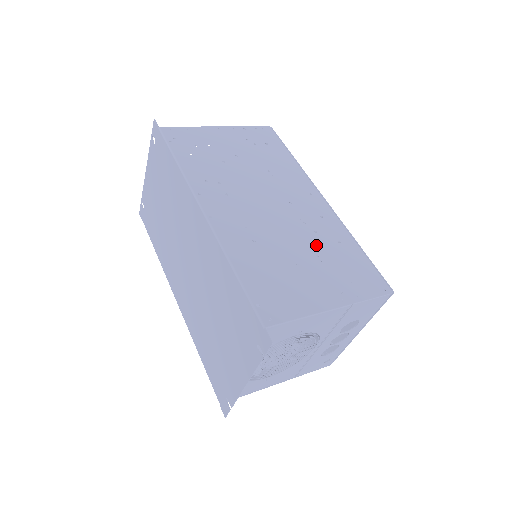
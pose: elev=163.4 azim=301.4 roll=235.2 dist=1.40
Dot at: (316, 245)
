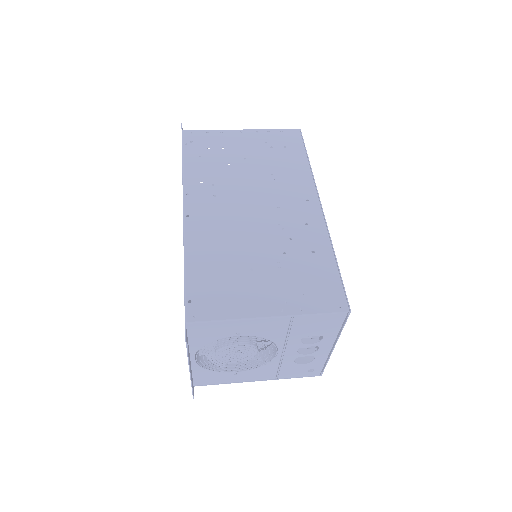
Dot at: occluded
